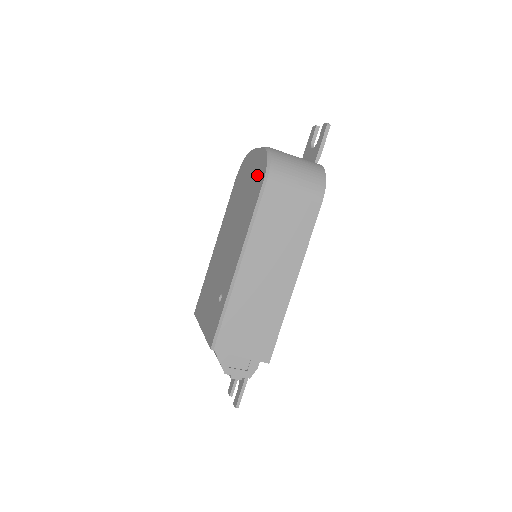
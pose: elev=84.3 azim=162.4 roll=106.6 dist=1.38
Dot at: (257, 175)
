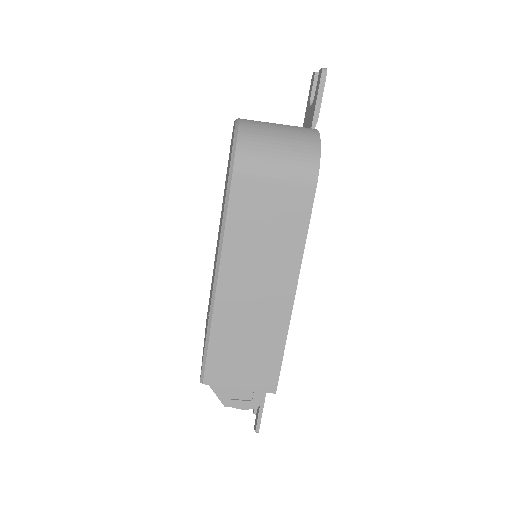
Dot at: occluded
